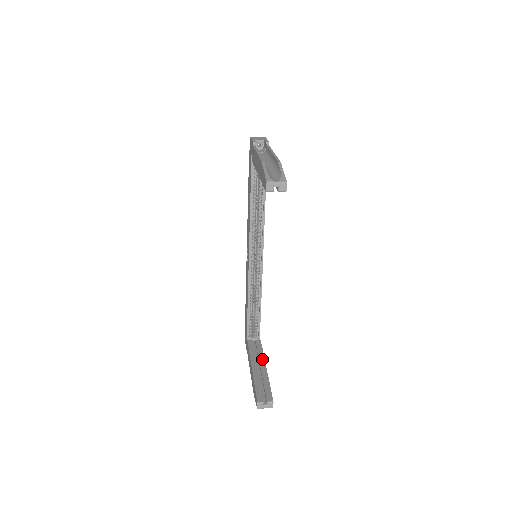
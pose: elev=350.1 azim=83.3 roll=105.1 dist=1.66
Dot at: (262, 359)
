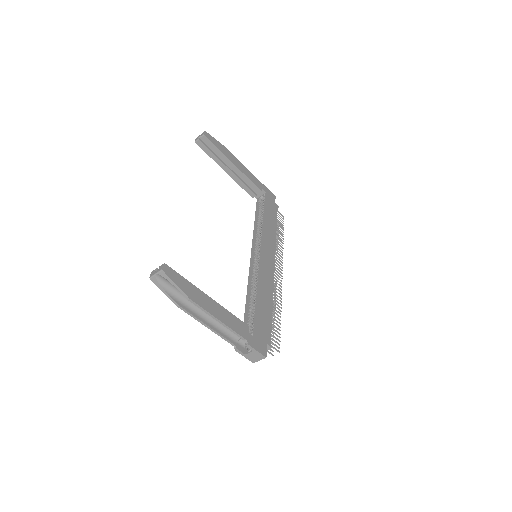
Dot at: (219, 307)
